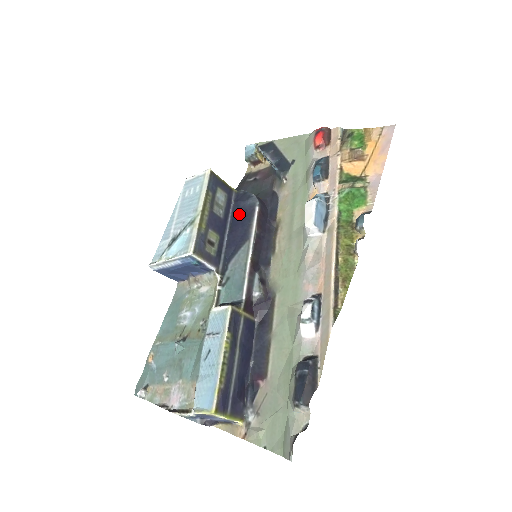
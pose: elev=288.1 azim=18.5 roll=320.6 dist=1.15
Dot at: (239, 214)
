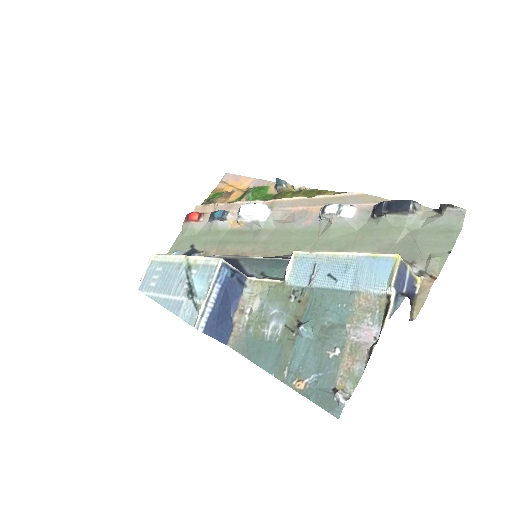
Dot at: occluded
